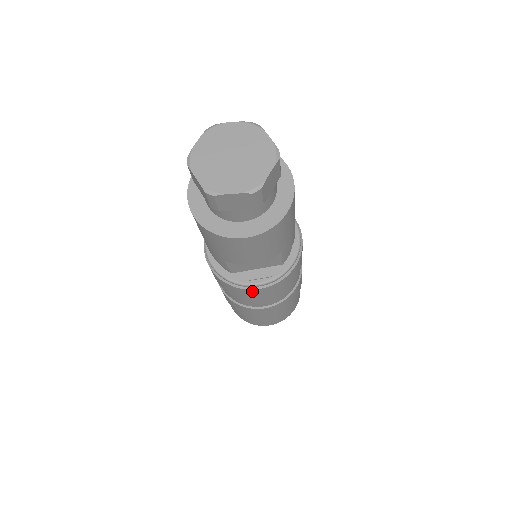
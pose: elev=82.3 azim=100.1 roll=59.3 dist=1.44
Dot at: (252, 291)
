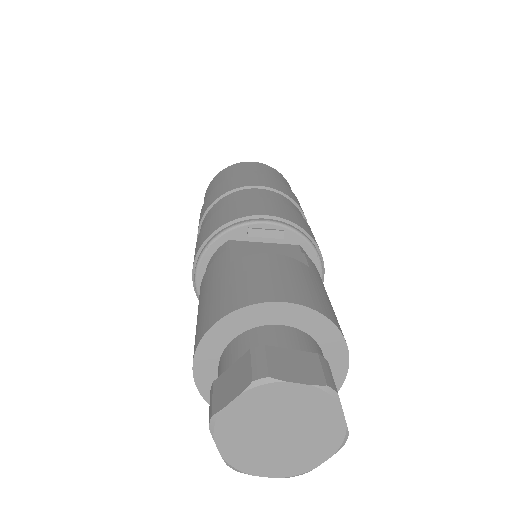
Dot at: occluded
